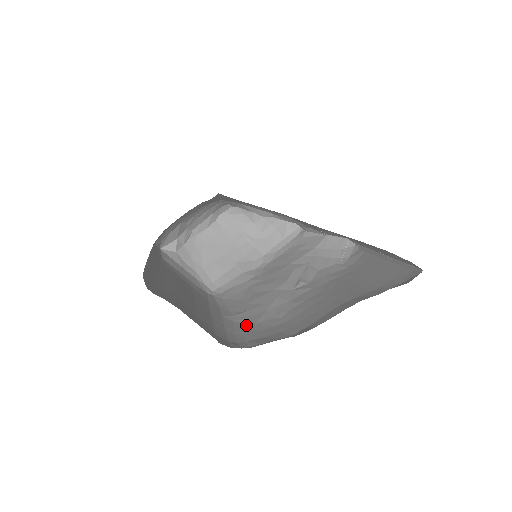
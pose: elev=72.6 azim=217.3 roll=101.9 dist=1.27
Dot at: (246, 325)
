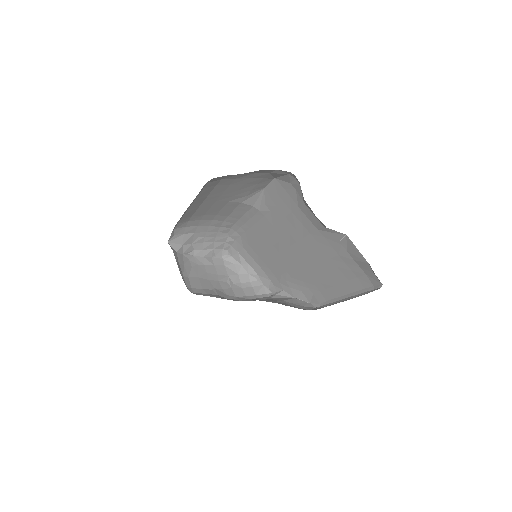
Dot at: occluded
